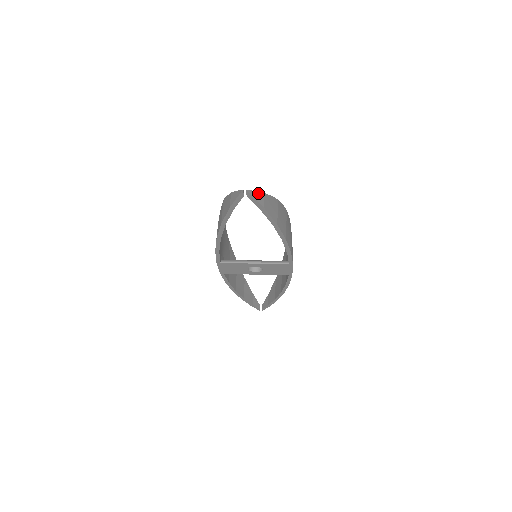
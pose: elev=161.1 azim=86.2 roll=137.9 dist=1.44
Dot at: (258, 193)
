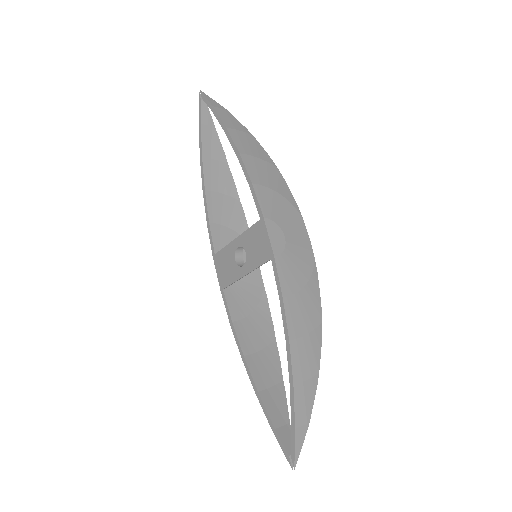
Dot at: (216, 103)
